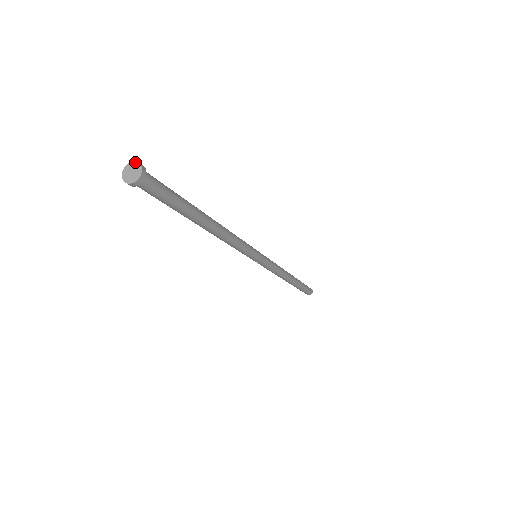
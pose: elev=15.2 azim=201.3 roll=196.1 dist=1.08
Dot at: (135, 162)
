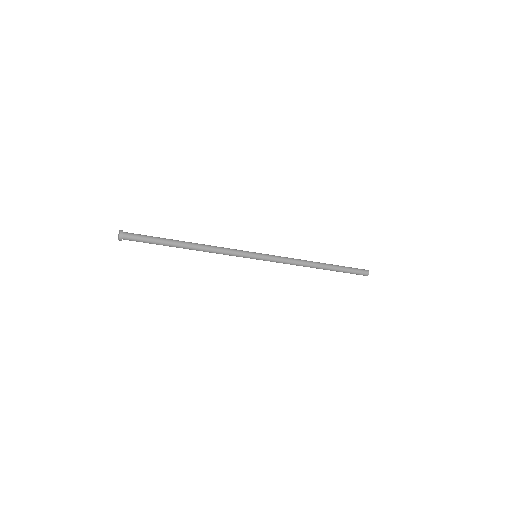
Dot at: (119, 232)
